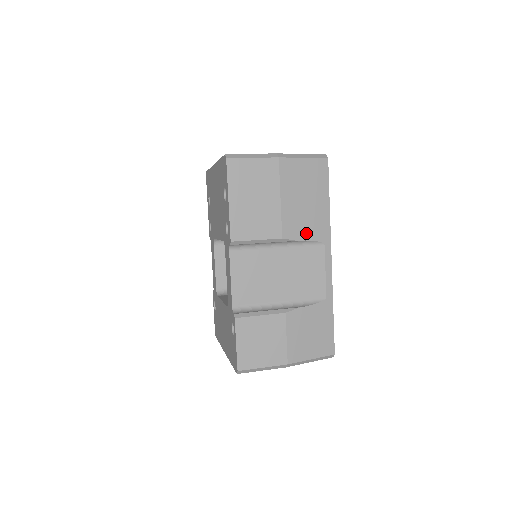
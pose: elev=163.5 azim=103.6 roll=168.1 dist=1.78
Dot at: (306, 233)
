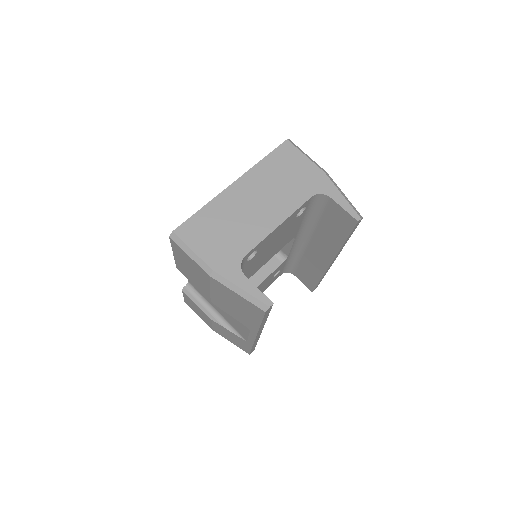
Dot at: (233, 315)
